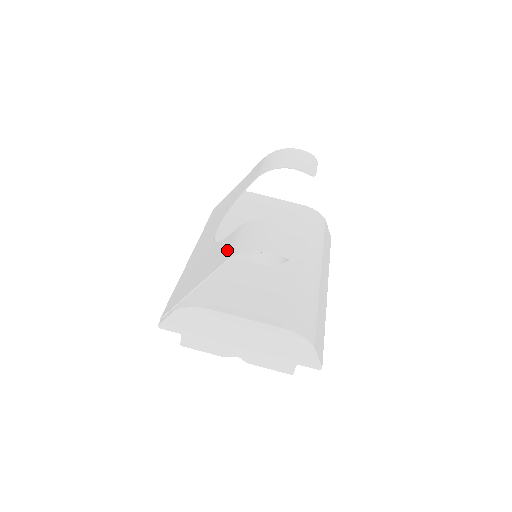
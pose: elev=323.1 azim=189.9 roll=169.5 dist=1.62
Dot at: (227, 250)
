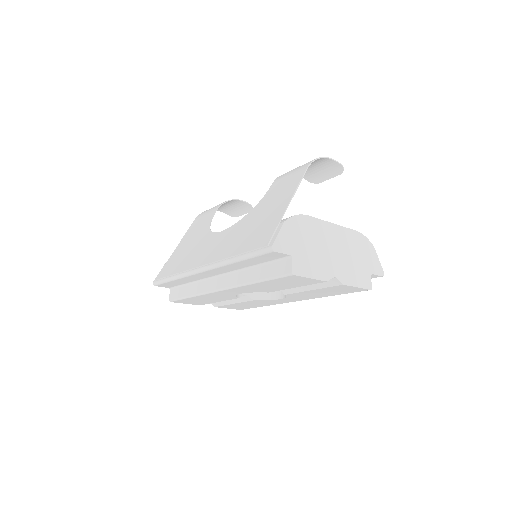
Dot at: (292, 175)
